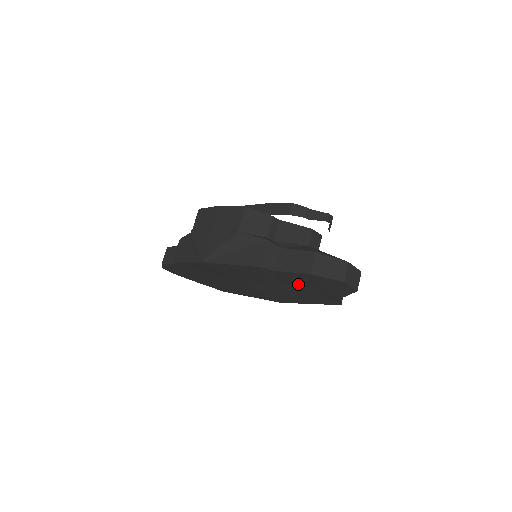
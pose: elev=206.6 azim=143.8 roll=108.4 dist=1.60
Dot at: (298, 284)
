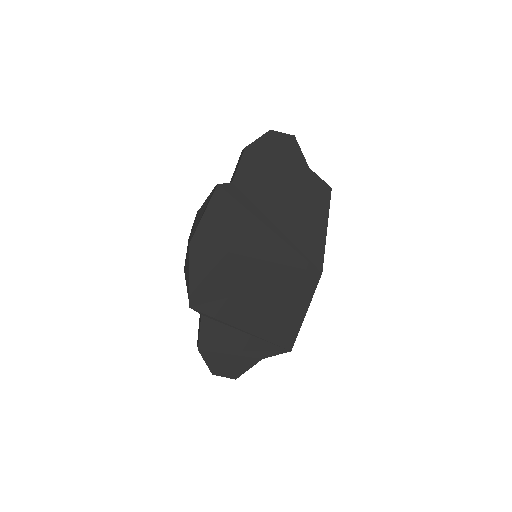
Dot at: (268, 188)
